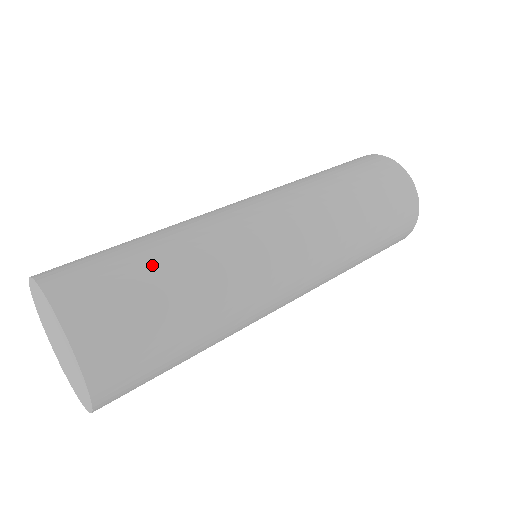
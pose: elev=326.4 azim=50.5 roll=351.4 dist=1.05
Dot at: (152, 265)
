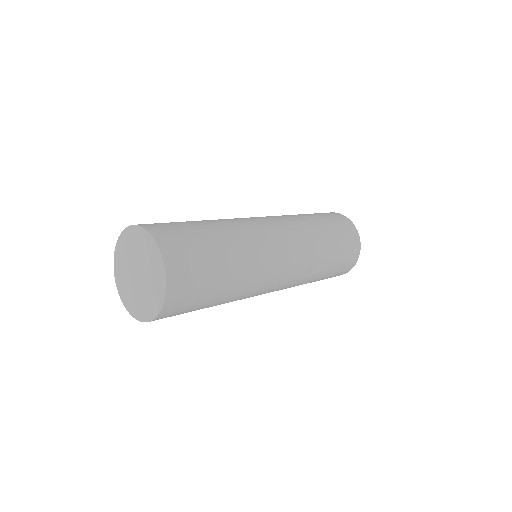
Dot at: (218, 255)
